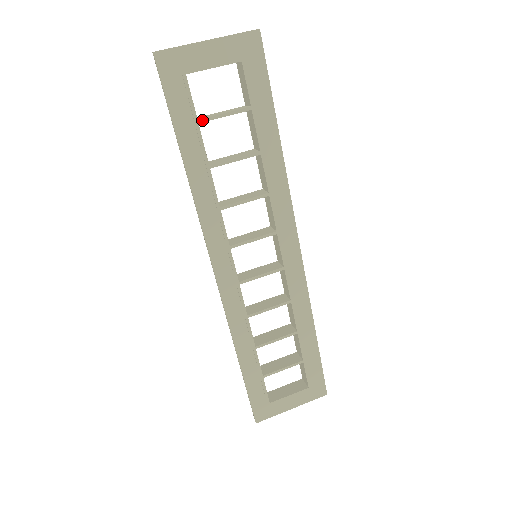
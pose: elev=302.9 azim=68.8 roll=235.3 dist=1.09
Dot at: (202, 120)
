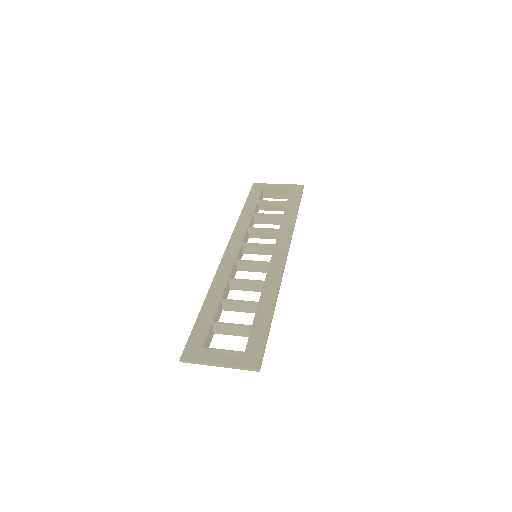
Dot at: (261, 201)
